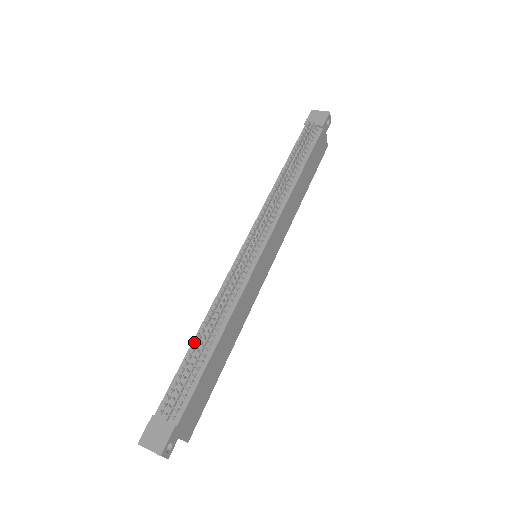
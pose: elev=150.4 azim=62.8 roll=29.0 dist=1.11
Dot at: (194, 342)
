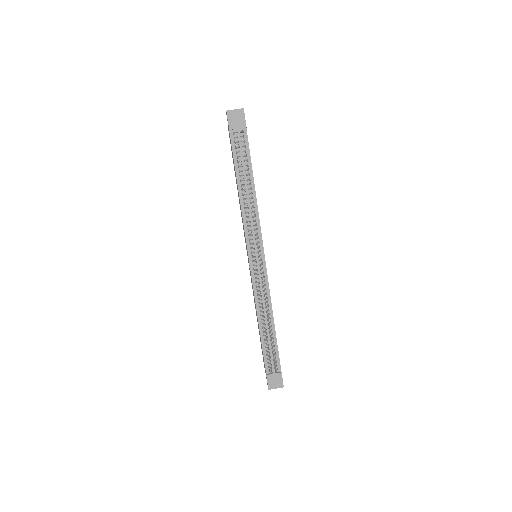
Dot at: (261, 331)
